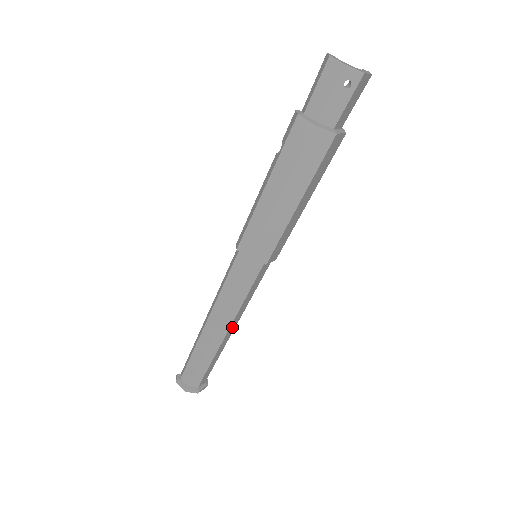
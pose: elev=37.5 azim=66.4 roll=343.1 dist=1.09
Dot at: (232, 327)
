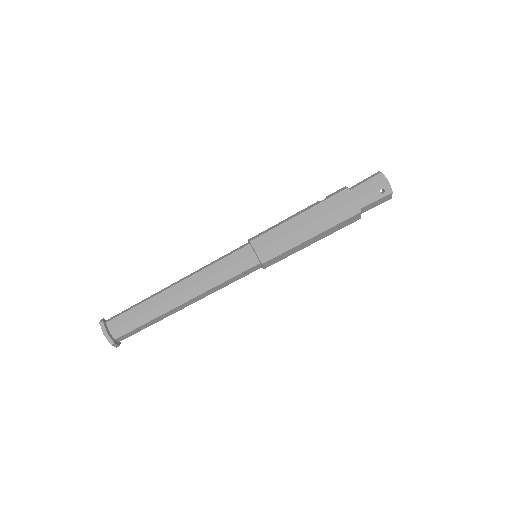
Dot at: (192, 301)
